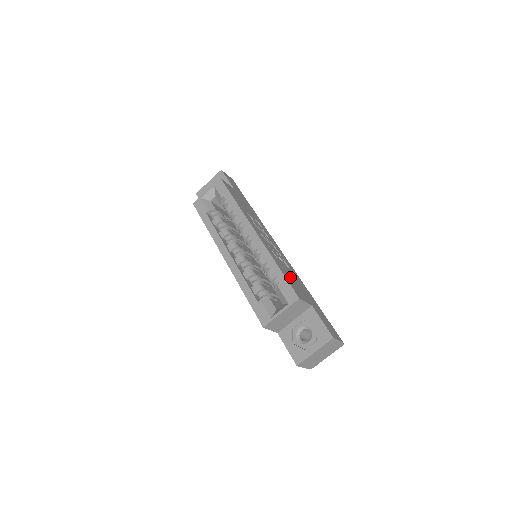
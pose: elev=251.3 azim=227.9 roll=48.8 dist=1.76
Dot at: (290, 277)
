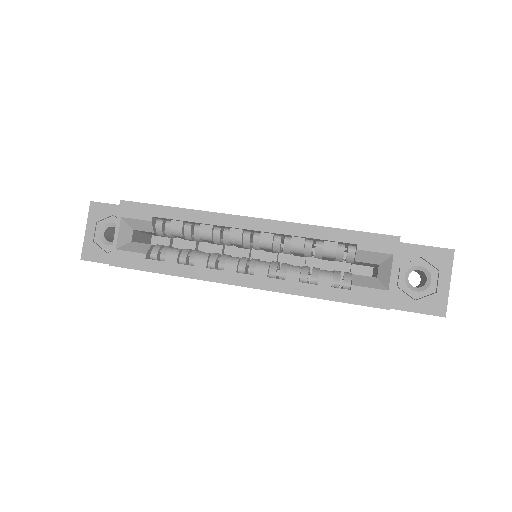
Dot at: occluded
